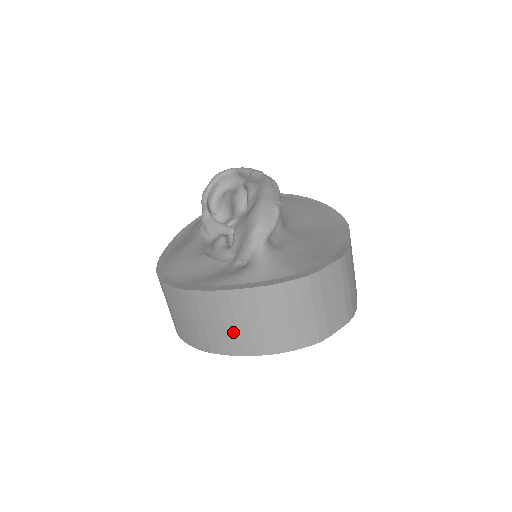
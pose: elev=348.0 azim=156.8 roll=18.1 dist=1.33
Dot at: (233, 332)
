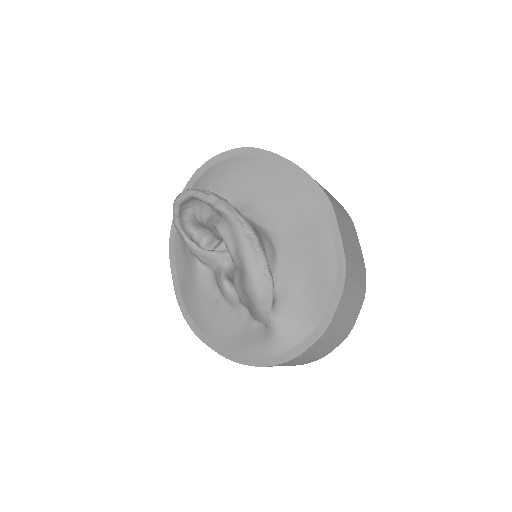
Dot at: occluded
